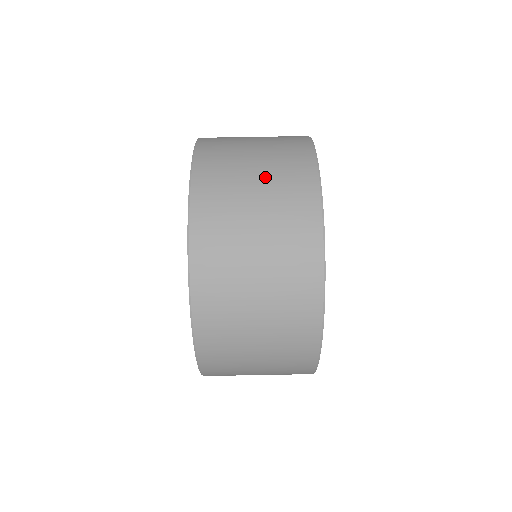
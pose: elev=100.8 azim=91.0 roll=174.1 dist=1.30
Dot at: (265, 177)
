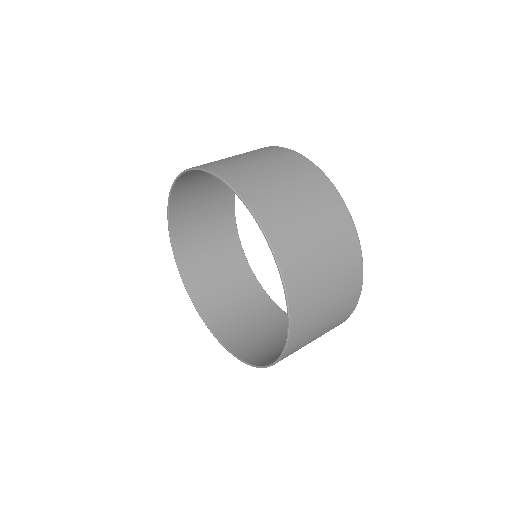
Dot at: occluded
